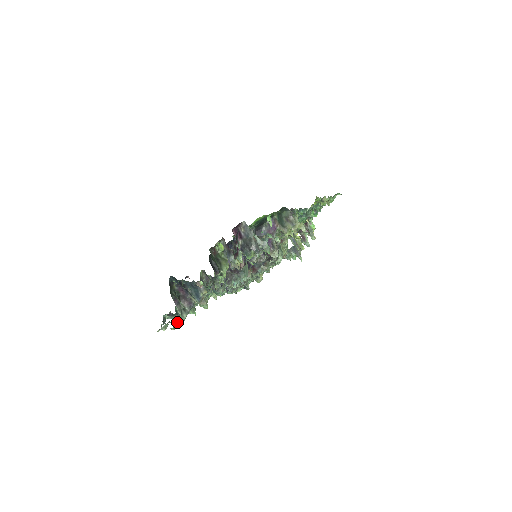
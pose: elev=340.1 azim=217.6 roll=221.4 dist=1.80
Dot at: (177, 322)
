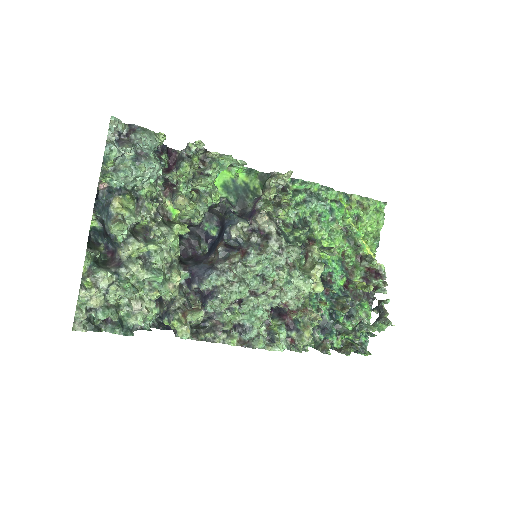
Dot at: (88, 278)
